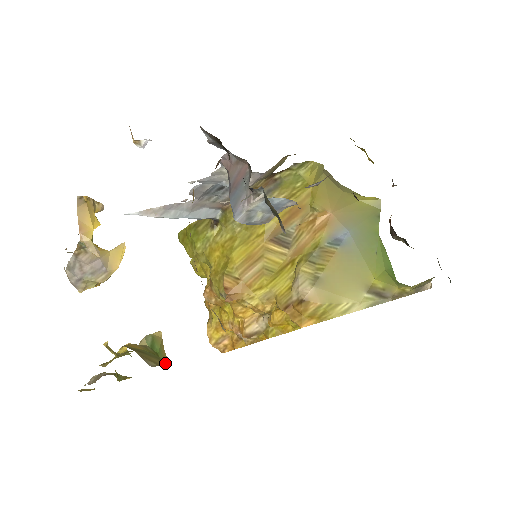
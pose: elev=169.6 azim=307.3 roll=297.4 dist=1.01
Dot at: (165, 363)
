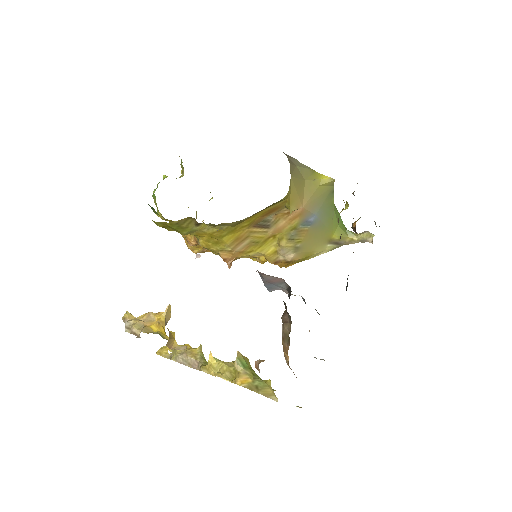
Dot at: (270, 385)
